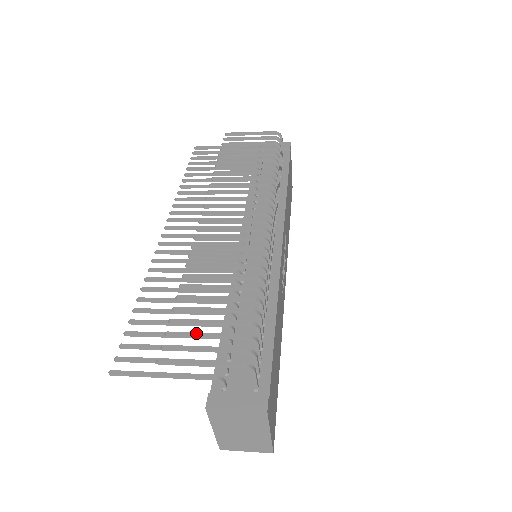
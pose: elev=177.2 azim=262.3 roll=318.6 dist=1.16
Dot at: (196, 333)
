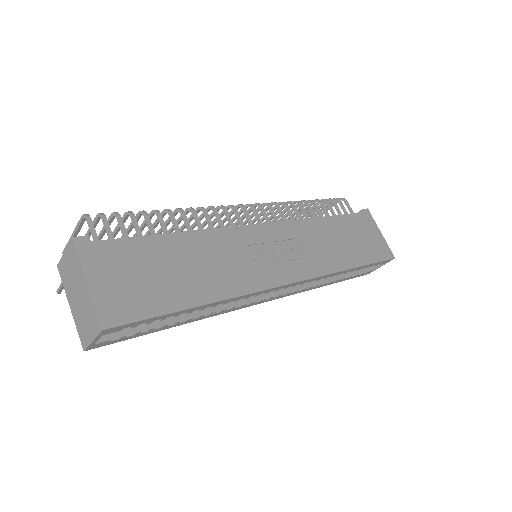
Dot at: (99, 237)
